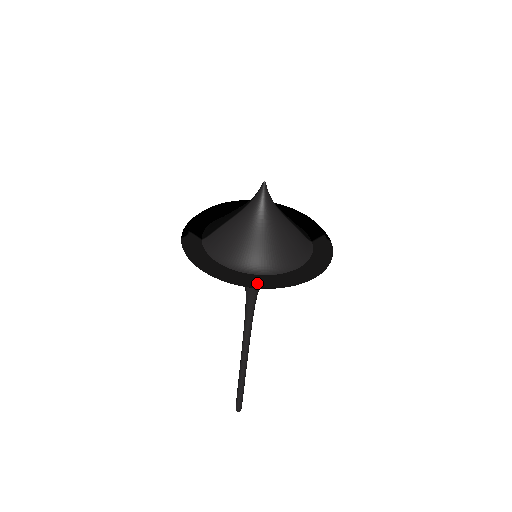
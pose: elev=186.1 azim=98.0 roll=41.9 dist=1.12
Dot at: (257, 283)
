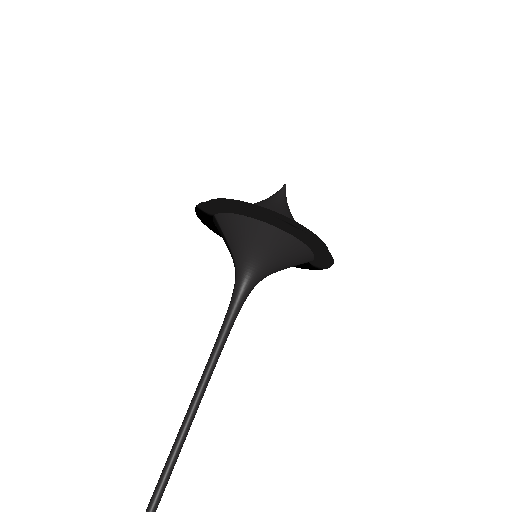
Dot at: (282, 219)
